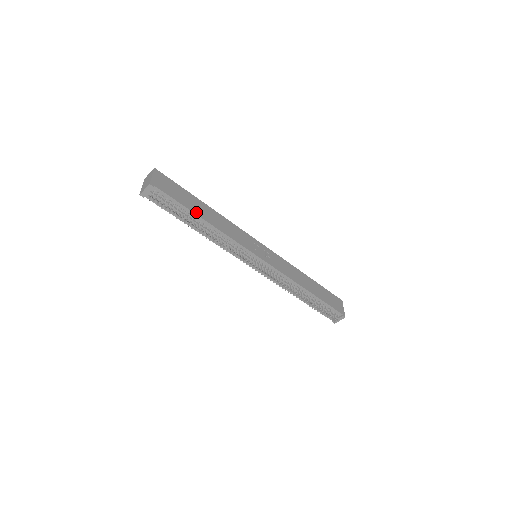
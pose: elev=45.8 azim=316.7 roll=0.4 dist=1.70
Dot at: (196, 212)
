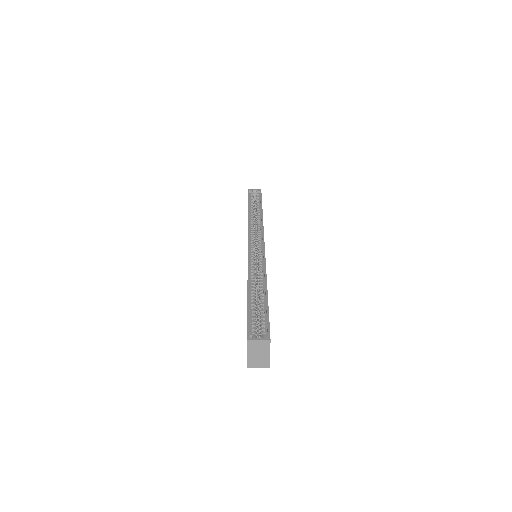
Dot at: occluded
